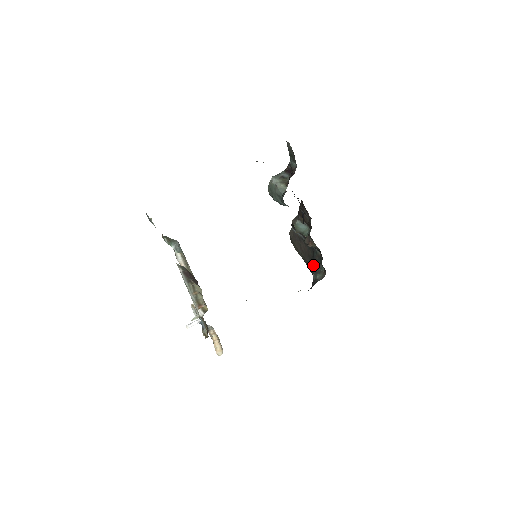
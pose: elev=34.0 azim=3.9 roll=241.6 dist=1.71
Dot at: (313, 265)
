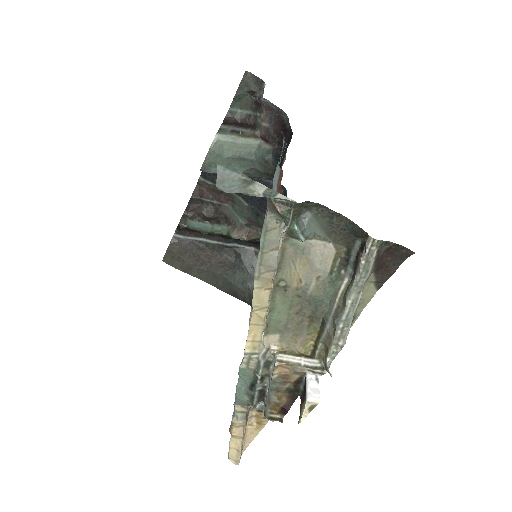
Dot at: (244, 270)
